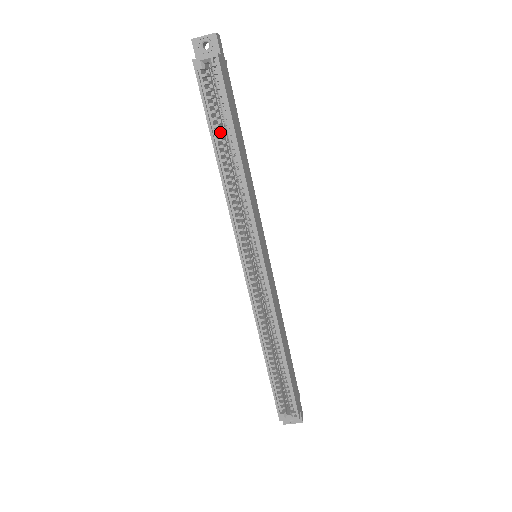
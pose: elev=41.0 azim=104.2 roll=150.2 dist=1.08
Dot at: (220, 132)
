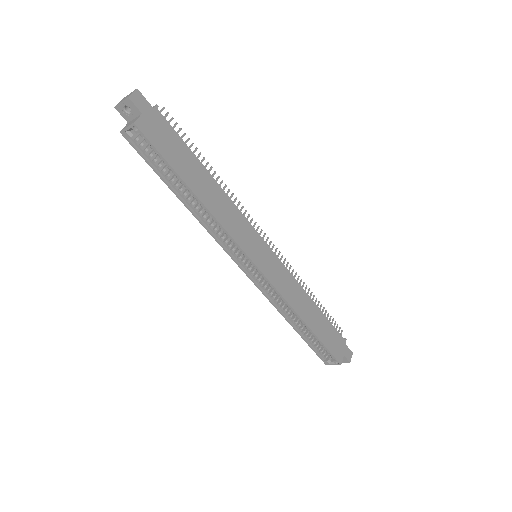
Dot at: (173, 179)
